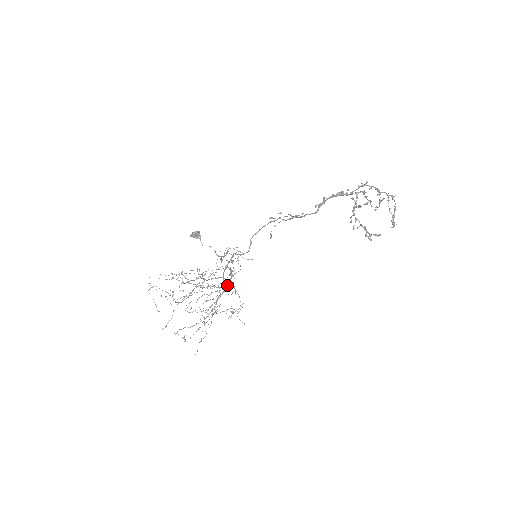
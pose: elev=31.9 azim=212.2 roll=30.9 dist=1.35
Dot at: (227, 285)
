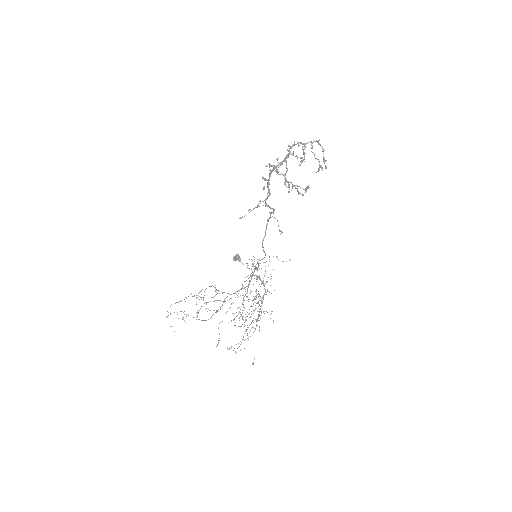
Dot at: (265, 292)
